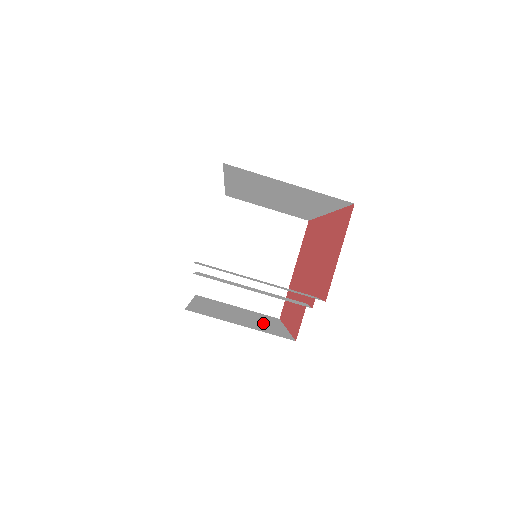
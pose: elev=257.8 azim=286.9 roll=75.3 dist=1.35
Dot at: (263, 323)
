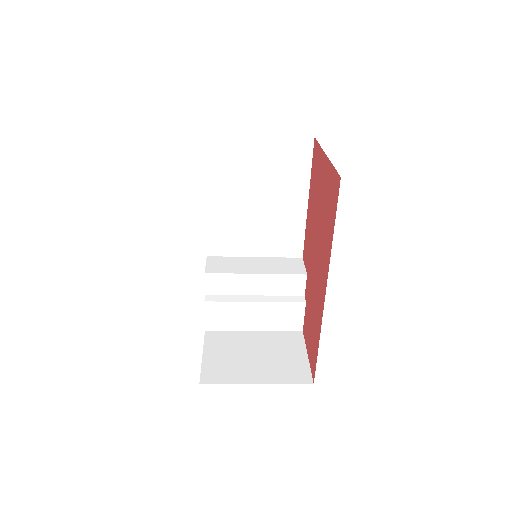
Dot at: (281, 212)
